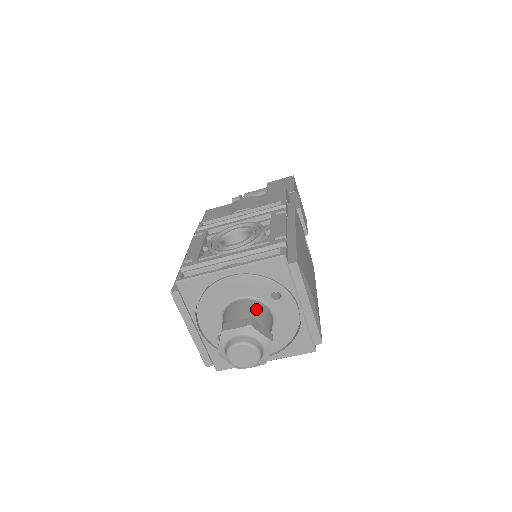
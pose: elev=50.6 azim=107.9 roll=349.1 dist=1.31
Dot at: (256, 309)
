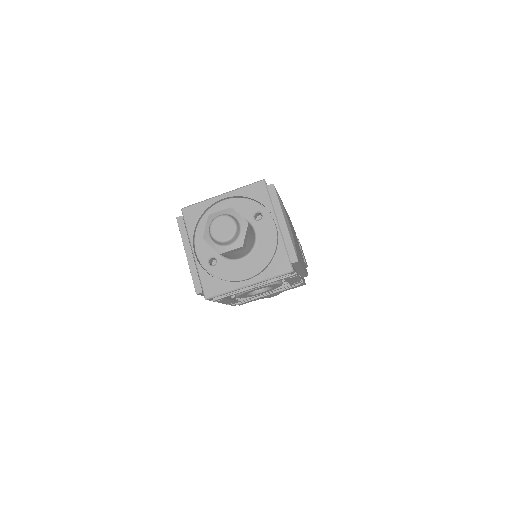
Dot at: occluded
